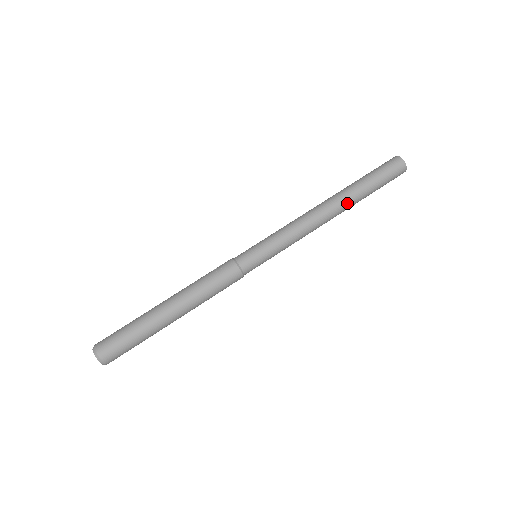
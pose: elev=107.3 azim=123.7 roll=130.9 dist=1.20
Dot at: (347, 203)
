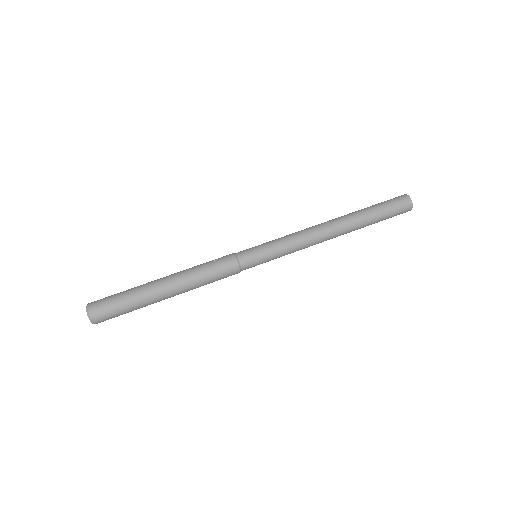
Dot at: (350, 224)
